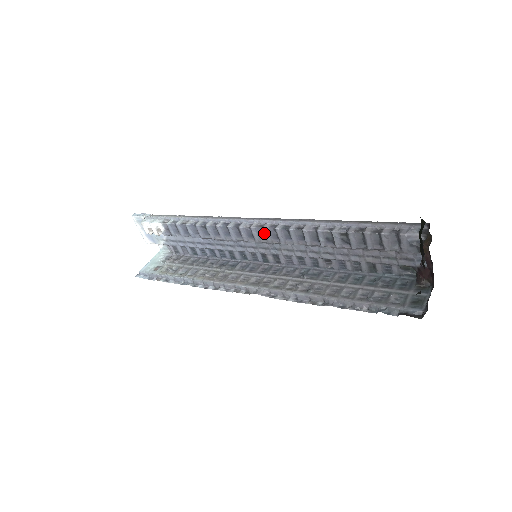
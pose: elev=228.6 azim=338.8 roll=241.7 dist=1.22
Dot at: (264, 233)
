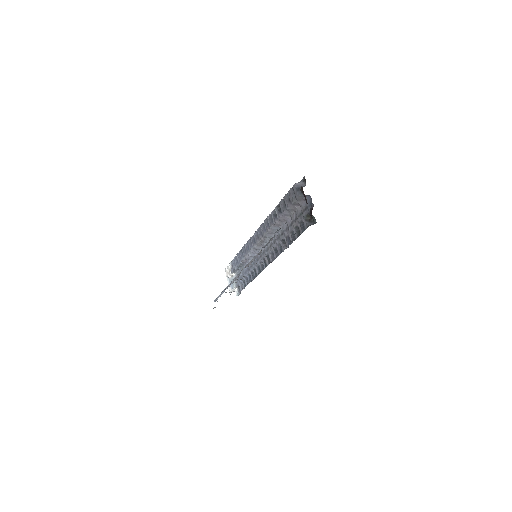
Dot at: (258, 234)
